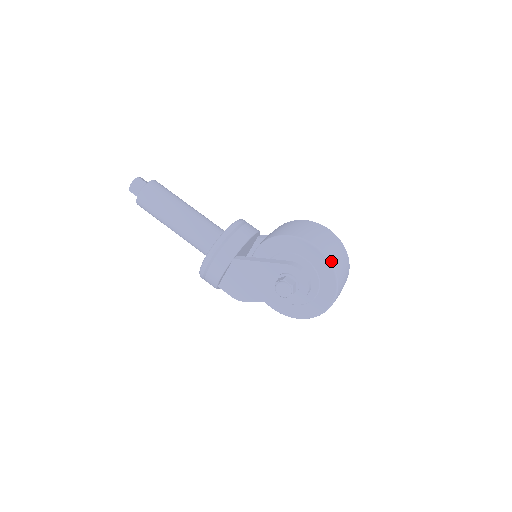
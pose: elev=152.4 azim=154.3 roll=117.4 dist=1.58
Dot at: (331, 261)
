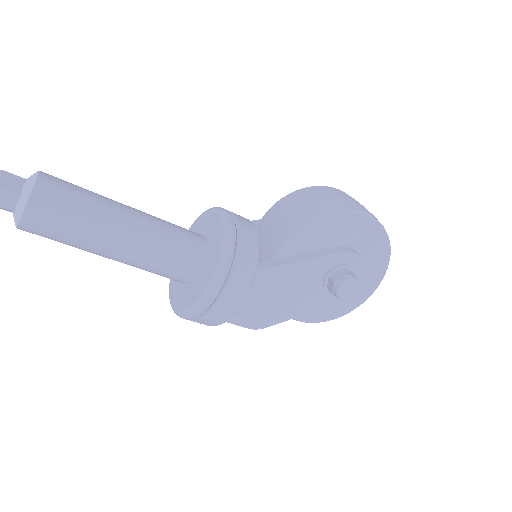
Dot at: occluded
